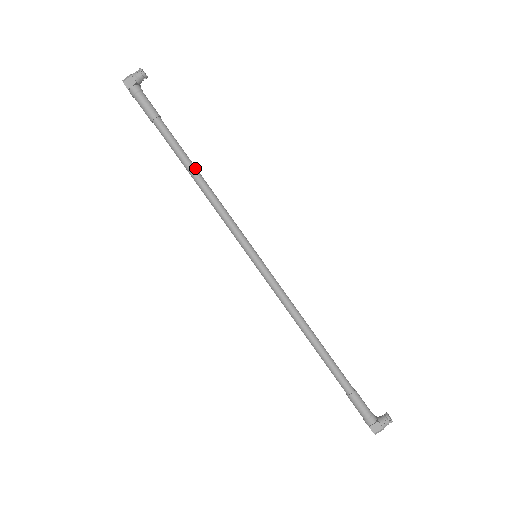
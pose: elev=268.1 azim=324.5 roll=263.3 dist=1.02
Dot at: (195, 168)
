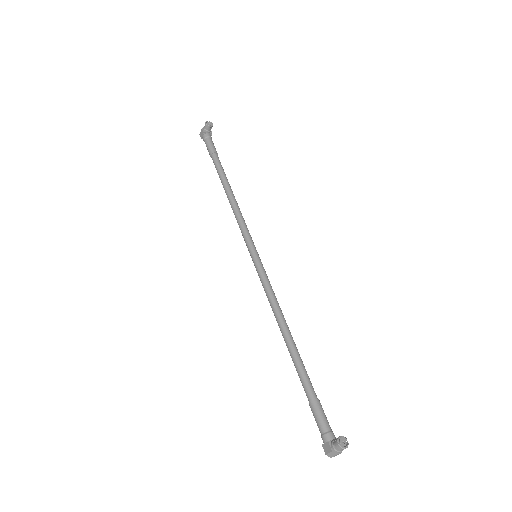
Dot at: (227, 187)
